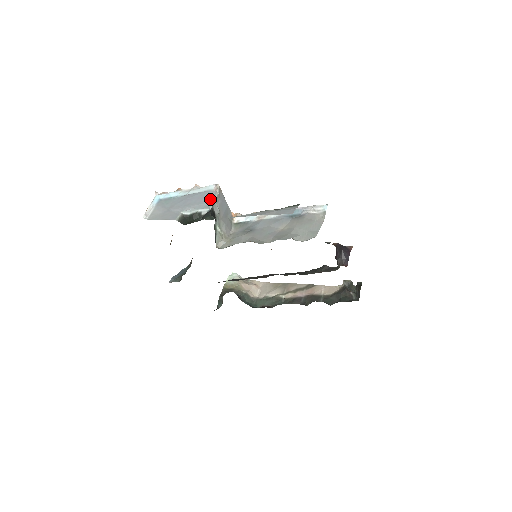
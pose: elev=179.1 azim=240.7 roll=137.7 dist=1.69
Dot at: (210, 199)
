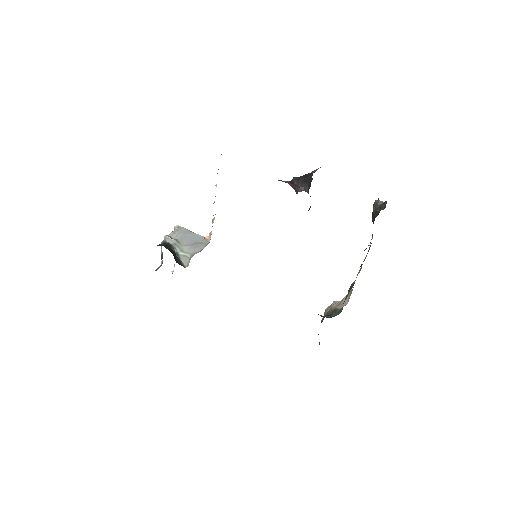
Dot at: occluded
